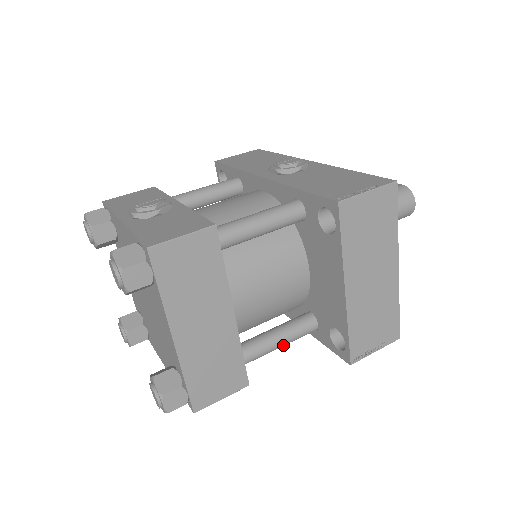
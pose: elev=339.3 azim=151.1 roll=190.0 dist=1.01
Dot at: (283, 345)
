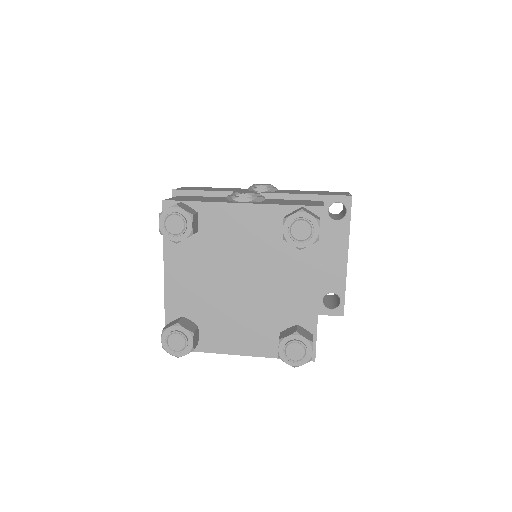
Dot at: occluded
